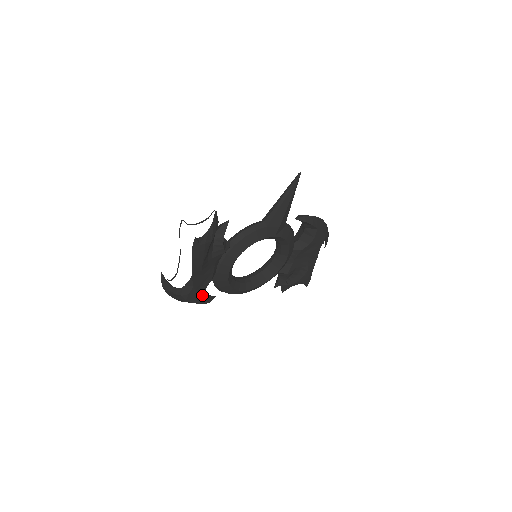
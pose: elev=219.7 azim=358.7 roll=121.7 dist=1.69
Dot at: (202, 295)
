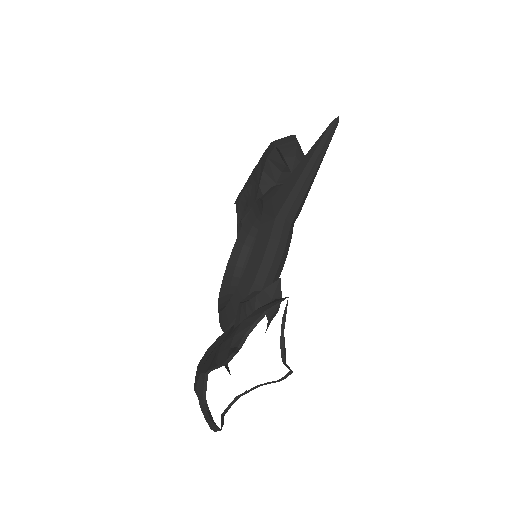
Dot at: occluded
